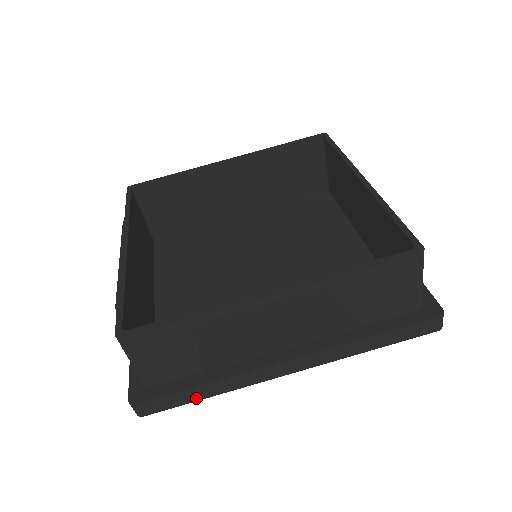
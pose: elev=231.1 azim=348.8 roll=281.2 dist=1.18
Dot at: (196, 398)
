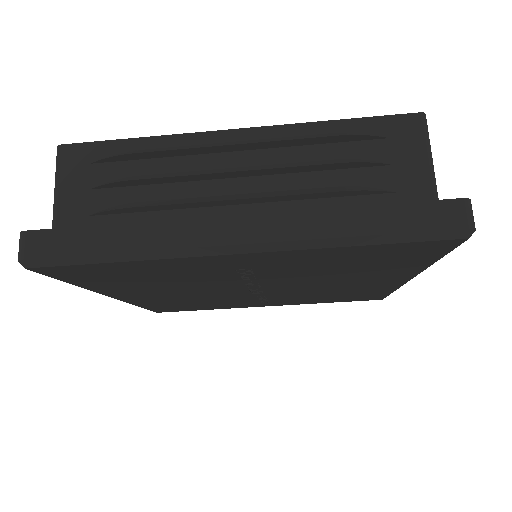
Dot at: (99, 248)
